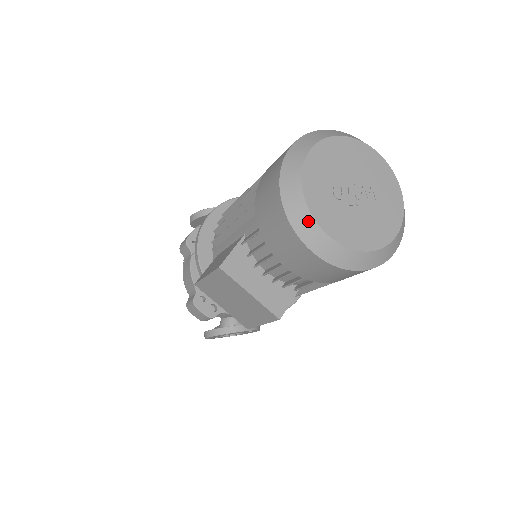
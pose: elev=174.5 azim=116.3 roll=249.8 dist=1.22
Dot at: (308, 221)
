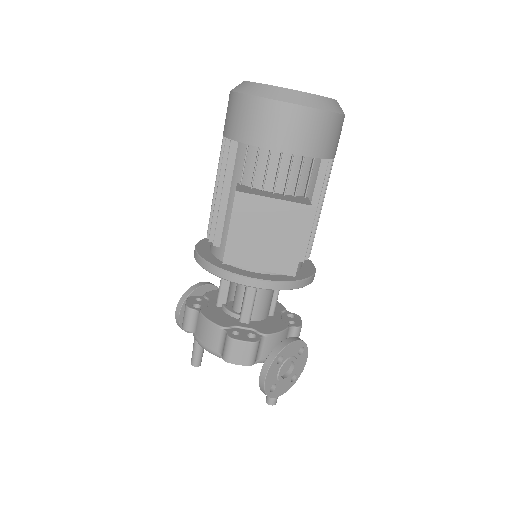
Dot at: (275, 90)
